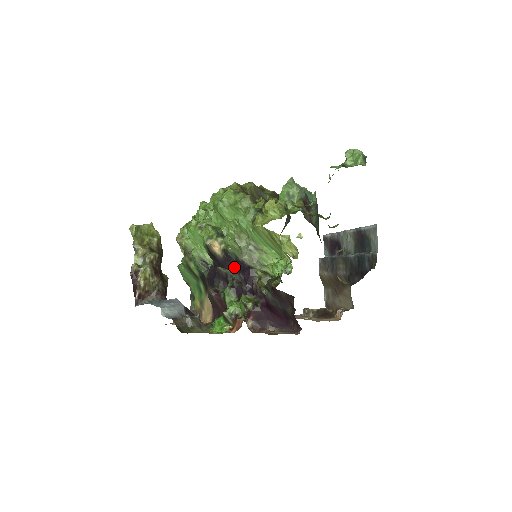
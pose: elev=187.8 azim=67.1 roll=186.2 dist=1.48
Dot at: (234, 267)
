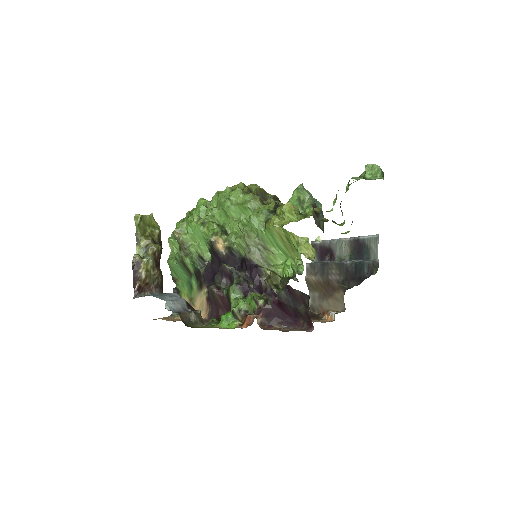
Dot at: (236, 265)
